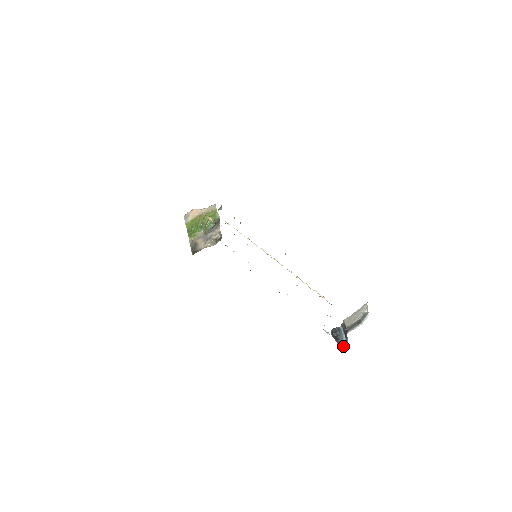
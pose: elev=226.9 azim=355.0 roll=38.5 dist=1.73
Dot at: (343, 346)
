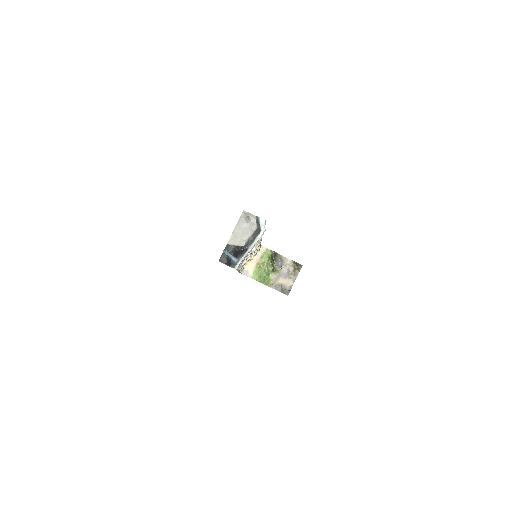
Dot at: (236, 264)
